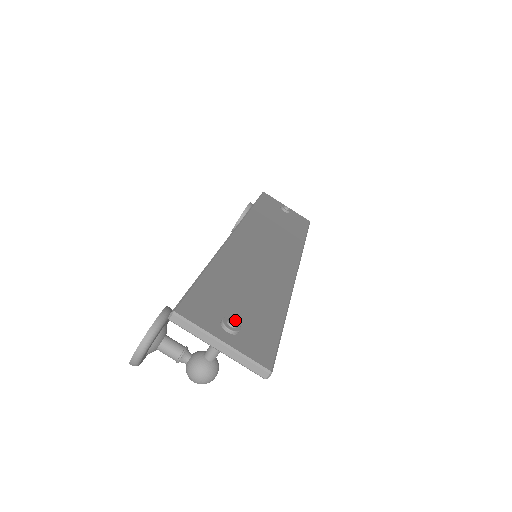
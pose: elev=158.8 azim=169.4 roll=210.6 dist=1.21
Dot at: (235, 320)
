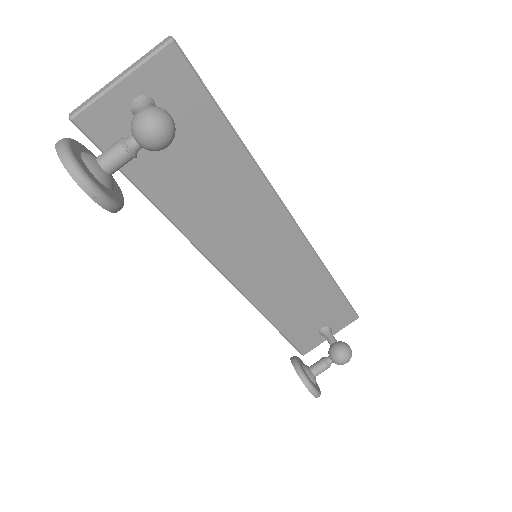
Dot at: occluded
